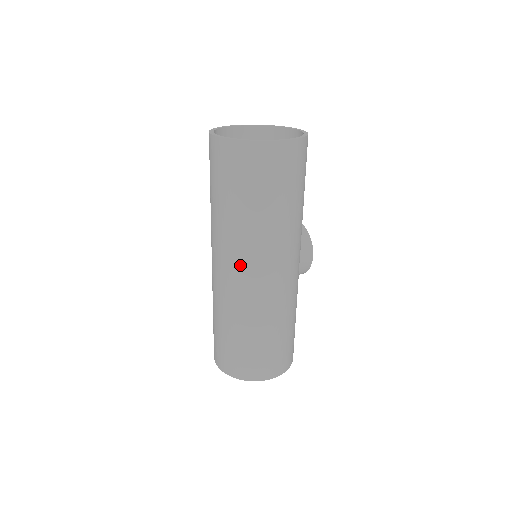
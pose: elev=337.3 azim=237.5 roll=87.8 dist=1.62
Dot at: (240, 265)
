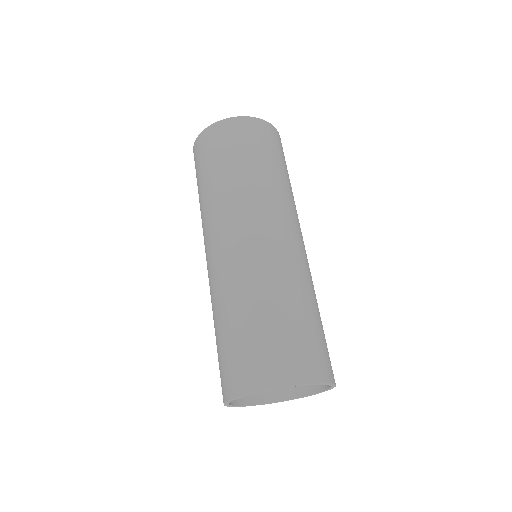
Dot at: (270, 221)
